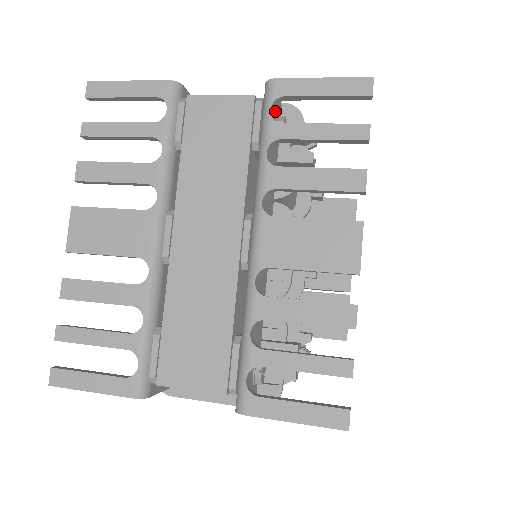
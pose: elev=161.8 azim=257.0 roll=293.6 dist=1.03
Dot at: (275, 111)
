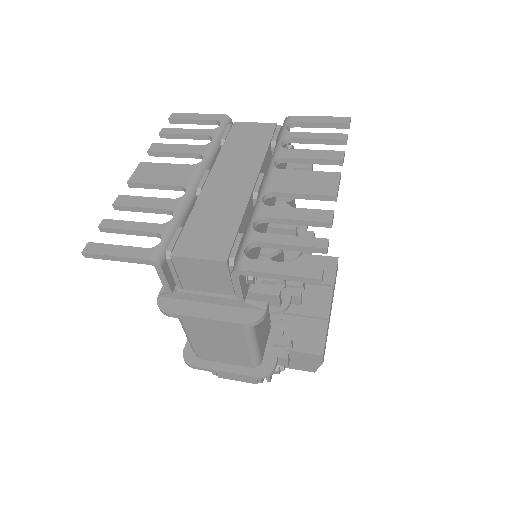
Dot at: occluded
